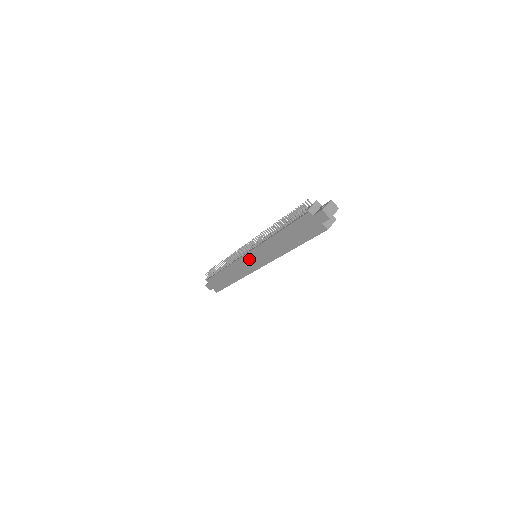
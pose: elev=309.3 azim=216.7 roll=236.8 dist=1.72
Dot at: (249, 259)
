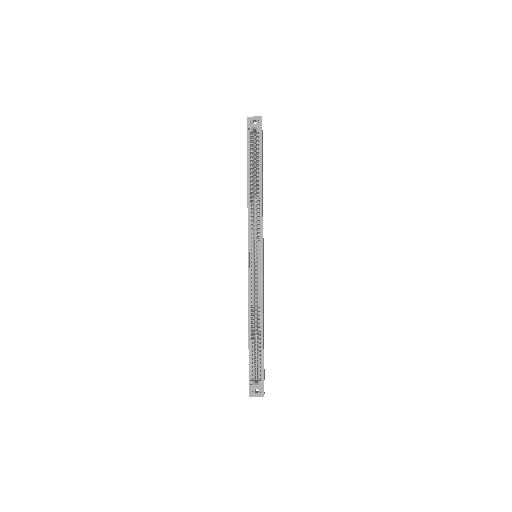
Dot at: occluded
